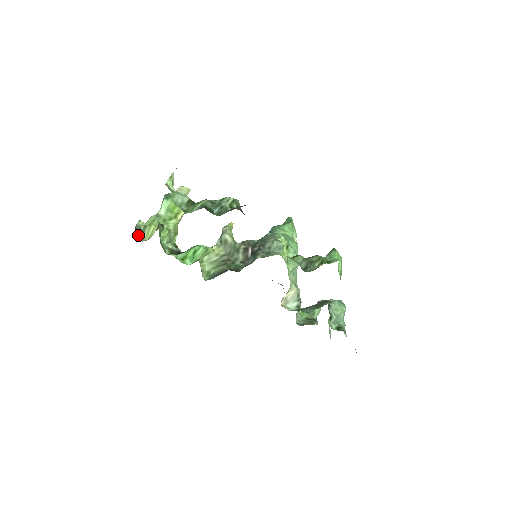
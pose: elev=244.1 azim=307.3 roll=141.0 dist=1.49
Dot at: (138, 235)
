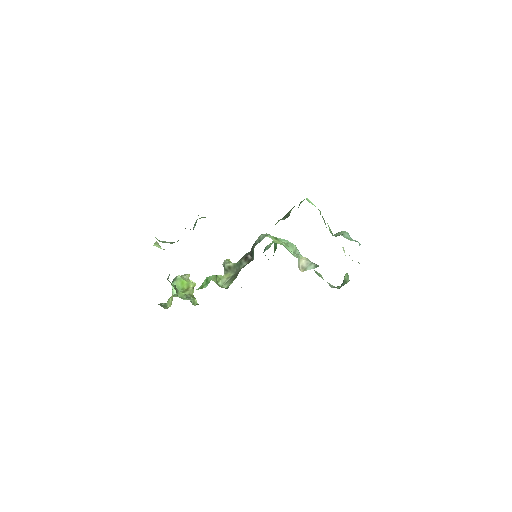
Dot at: (161, 306)
